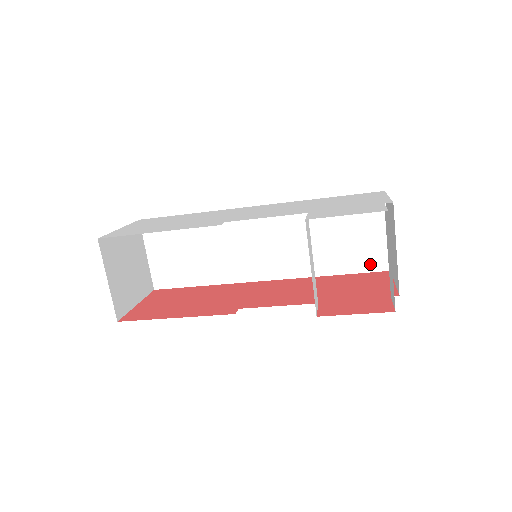
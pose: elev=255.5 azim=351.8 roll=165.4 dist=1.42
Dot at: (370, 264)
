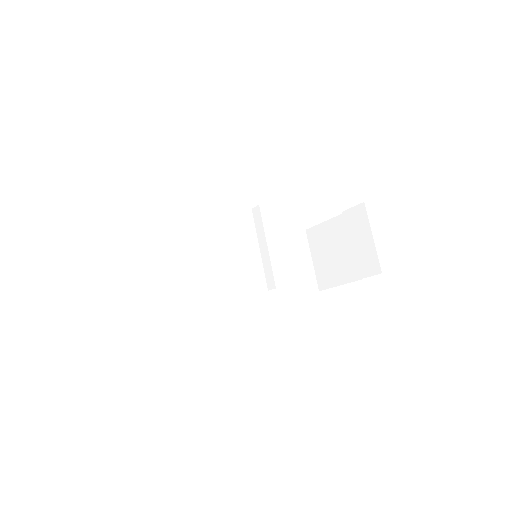
Dot at: (306, 286)
